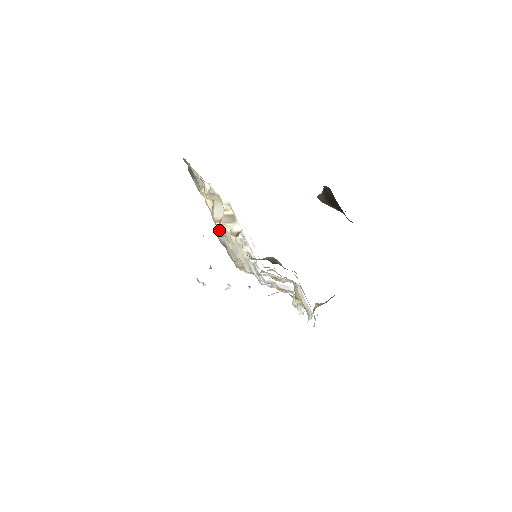
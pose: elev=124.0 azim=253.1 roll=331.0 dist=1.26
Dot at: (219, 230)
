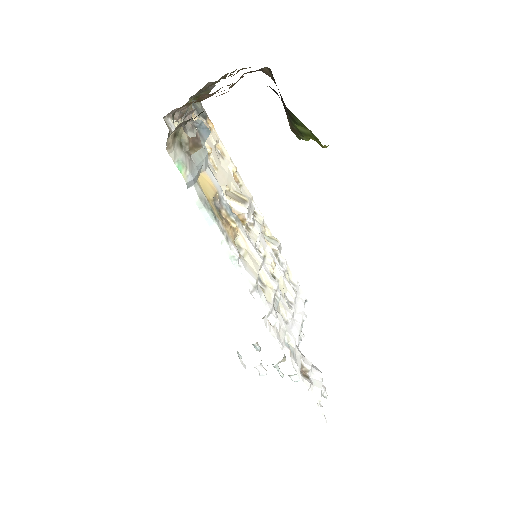
Dot at: (175, 121)
